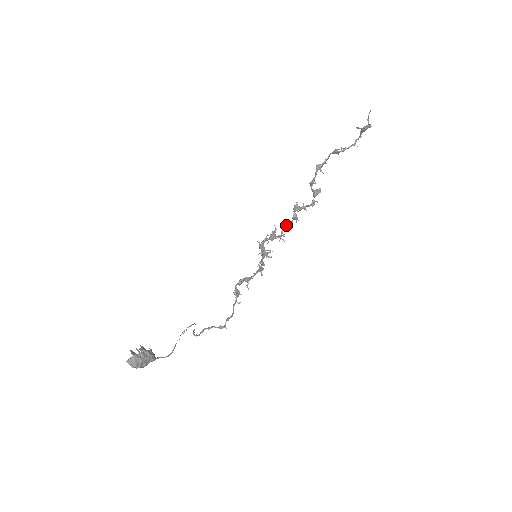
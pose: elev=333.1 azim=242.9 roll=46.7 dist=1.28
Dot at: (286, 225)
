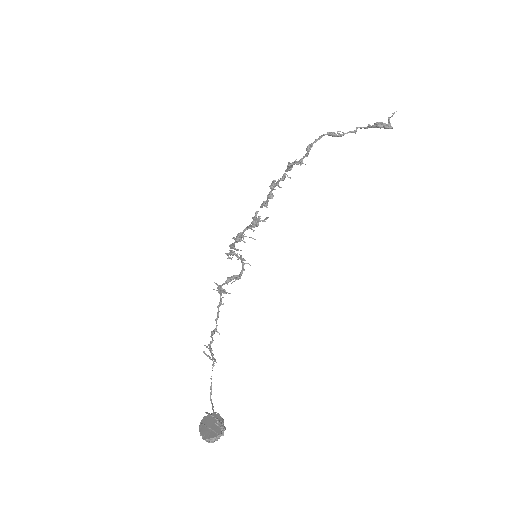
Dot at: occluded
